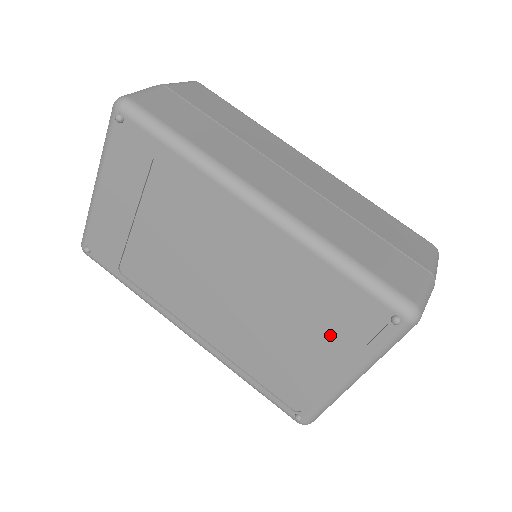
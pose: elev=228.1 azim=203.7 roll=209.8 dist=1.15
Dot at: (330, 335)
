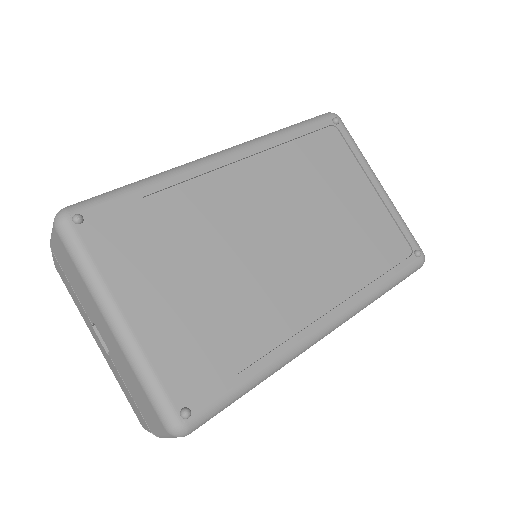
Dot at: (342, 174)
